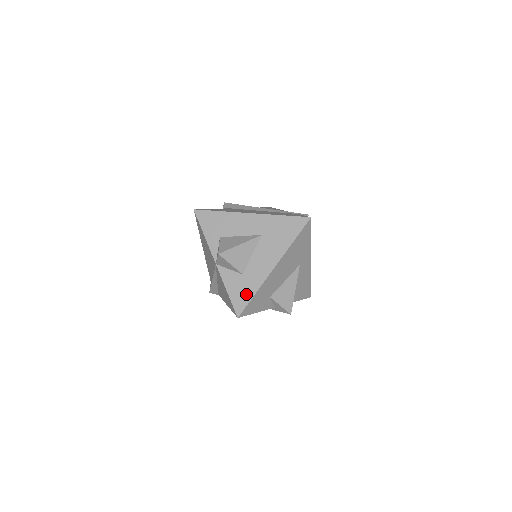
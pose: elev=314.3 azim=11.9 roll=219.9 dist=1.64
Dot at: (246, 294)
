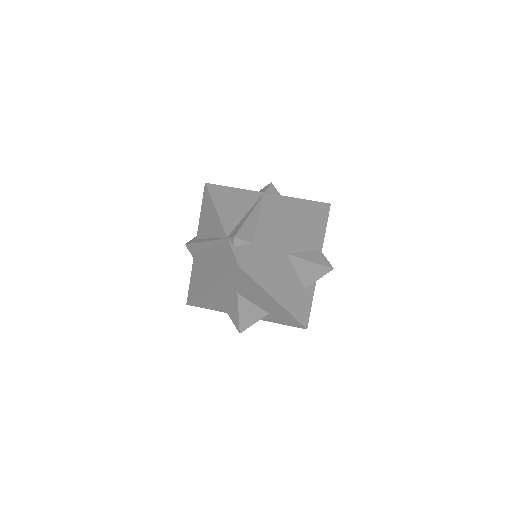
Dot at: (289, 320)
